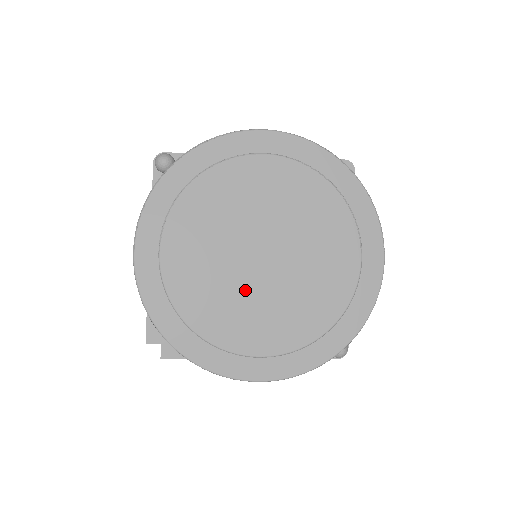
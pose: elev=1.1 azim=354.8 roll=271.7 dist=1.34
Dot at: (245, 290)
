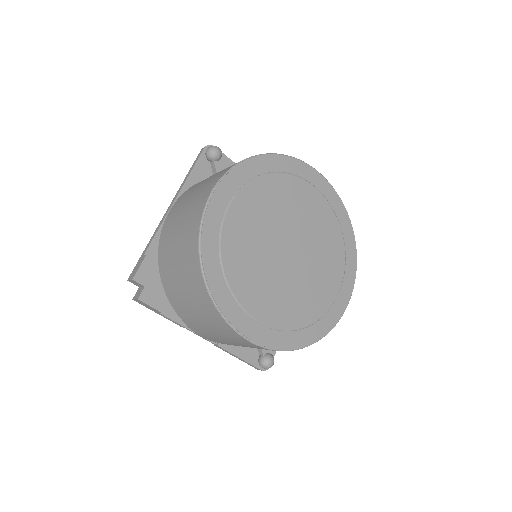
Dot at: (270, 267)
